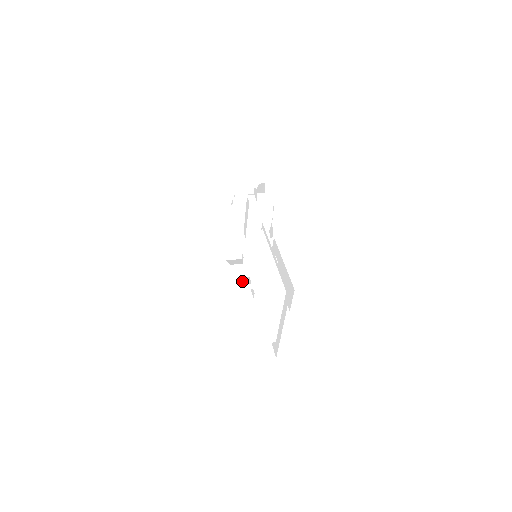
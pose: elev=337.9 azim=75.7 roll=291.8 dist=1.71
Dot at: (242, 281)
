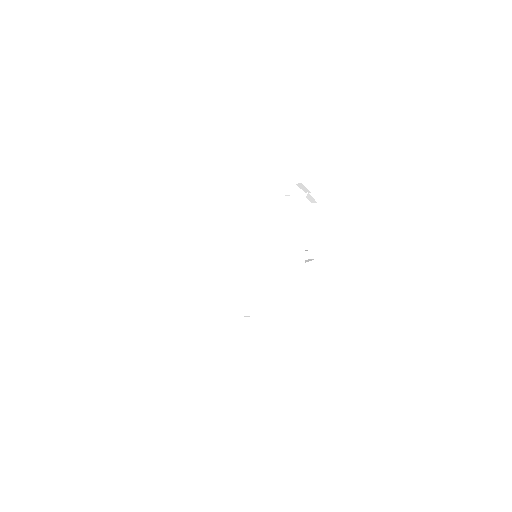
Dot at: occluded
